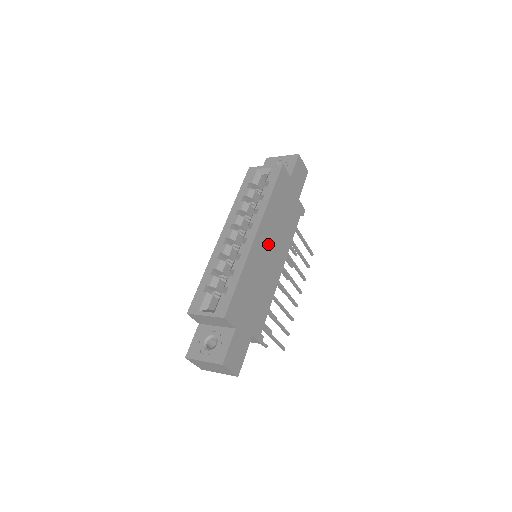
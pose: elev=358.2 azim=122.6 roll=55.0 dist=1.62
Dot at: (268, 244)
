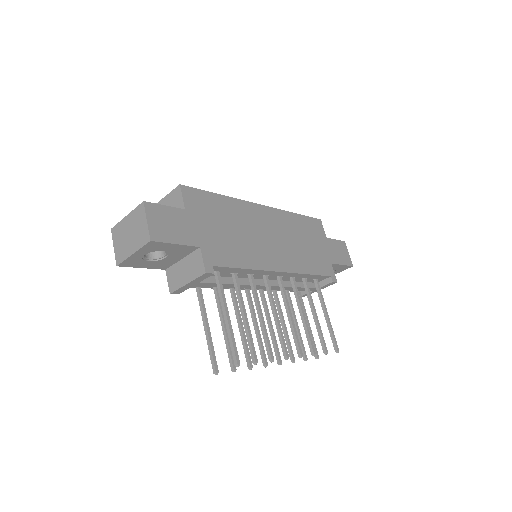
Dot at: (272, 230)
